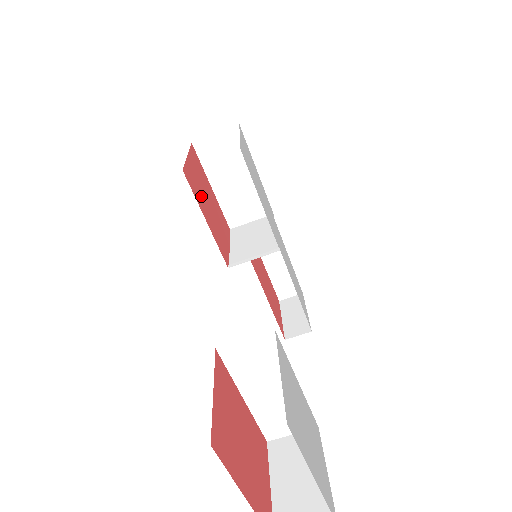
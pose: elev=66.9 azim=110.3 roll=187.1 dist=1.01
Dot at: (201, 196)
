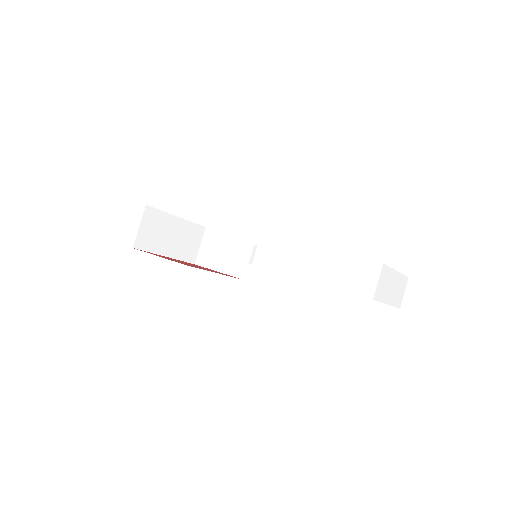
Dot at: occluded
